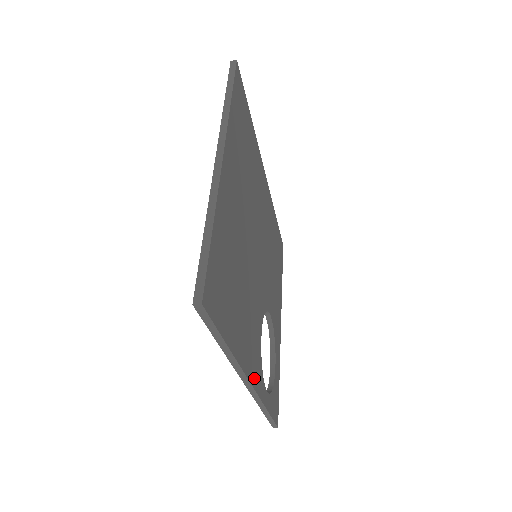
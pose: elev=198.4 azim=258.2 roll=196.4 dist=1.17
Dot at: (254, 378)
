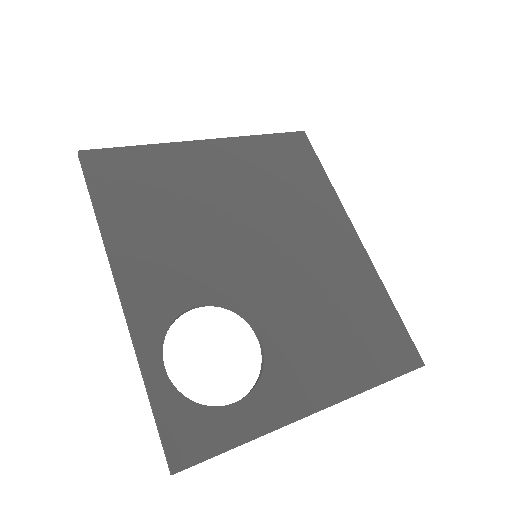
Dot at: (133, 299)
